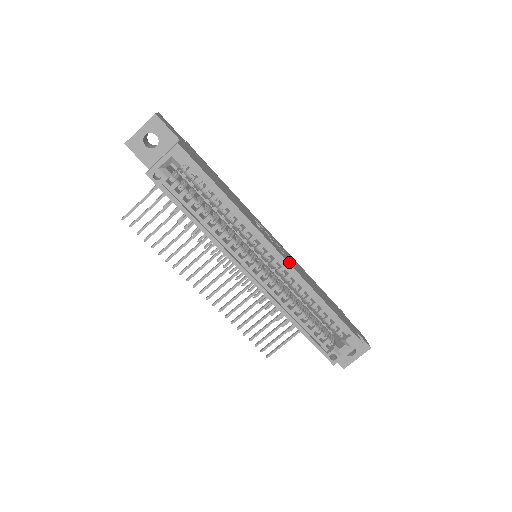
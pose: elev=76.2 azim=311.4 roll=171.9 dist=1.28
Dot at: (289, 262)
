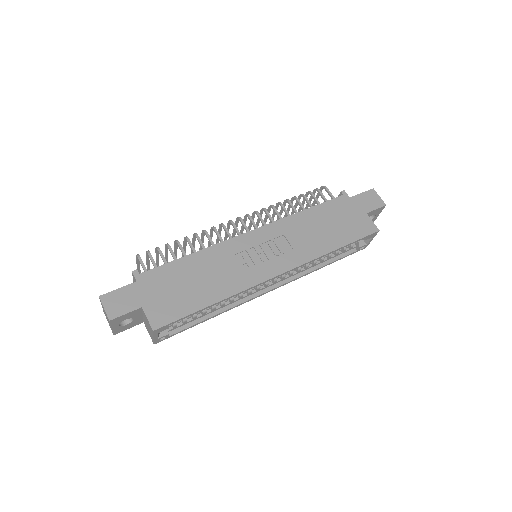
Dot at: (289, 265)
